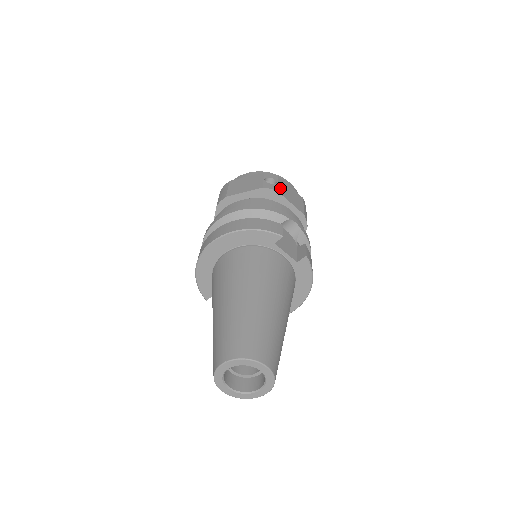
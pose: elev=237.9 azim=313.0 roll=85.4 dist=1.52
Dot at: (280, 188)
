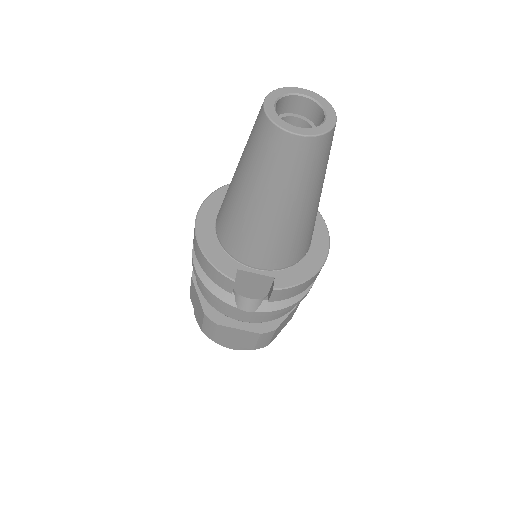
Dot at: occluded
